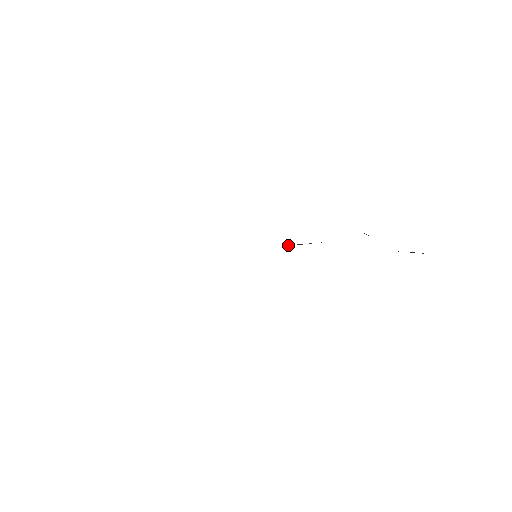
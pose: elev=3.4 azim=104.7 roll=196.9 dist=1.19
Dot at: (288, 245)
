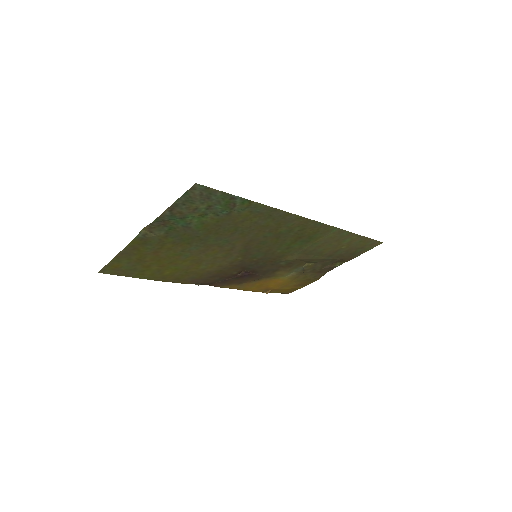
Dot at: (249, 272)
